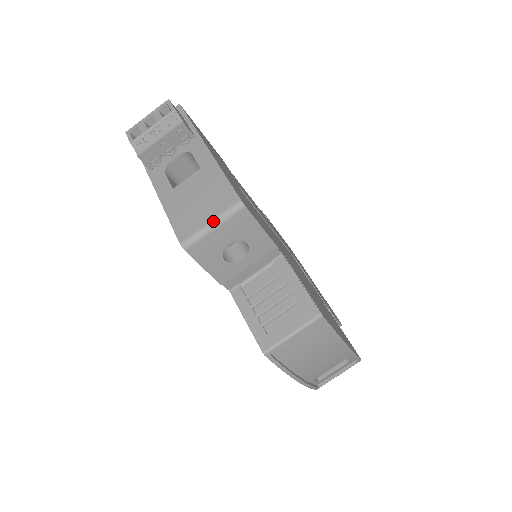
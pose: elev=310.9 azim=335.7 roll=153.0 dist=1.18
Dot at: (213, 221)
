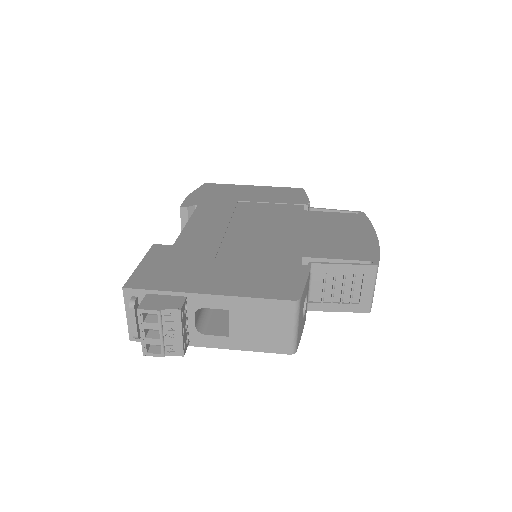
Dot at: (294, 327)
